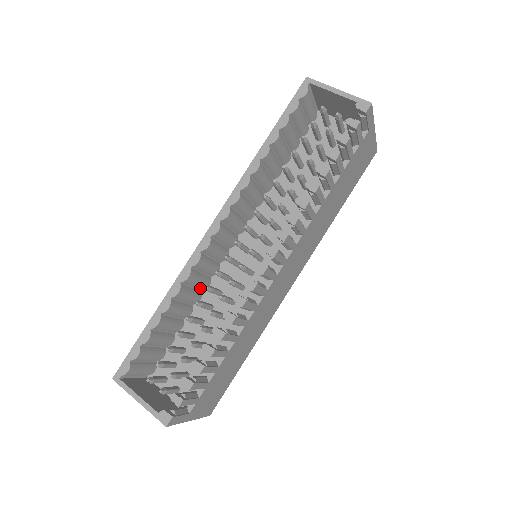
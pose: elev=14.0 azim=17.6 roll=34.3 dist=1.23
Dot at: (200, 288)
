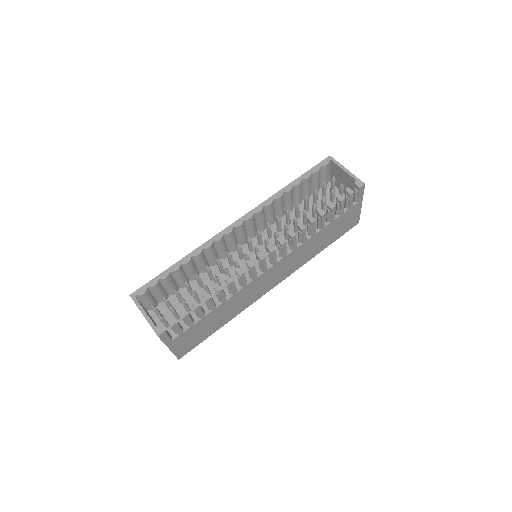
Dot at: (210, 263)
